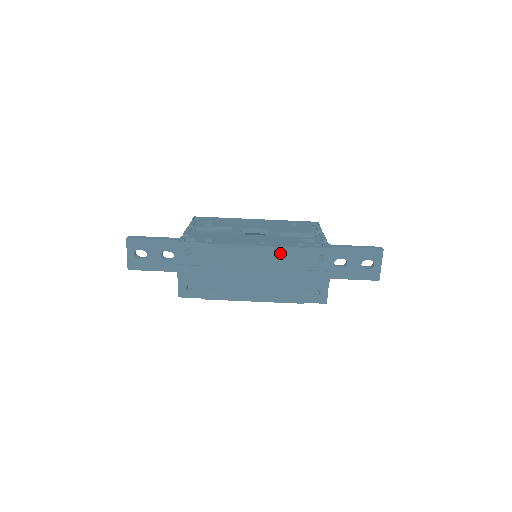
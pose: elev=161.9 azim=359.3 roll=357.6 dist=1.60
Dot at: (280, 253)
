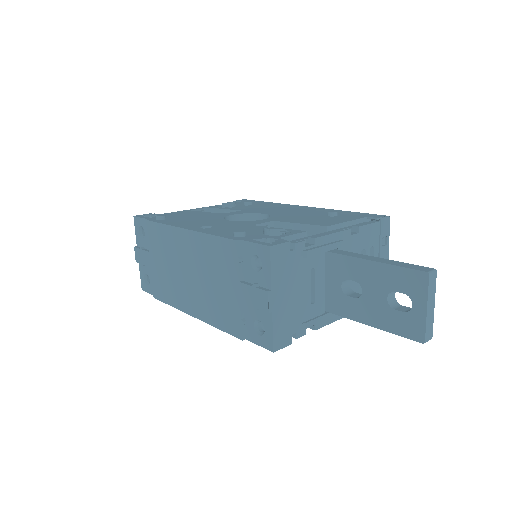
Dot at: (209, 245)
